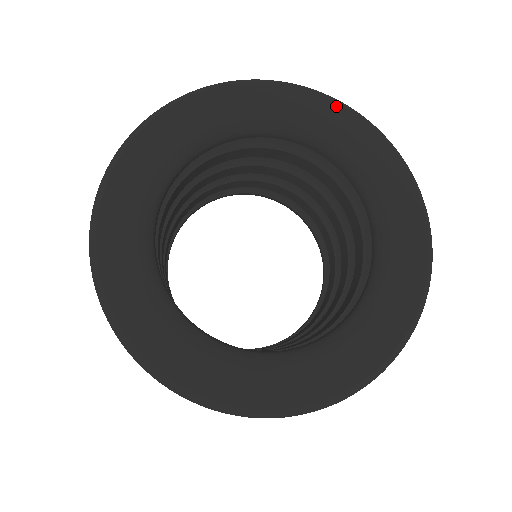
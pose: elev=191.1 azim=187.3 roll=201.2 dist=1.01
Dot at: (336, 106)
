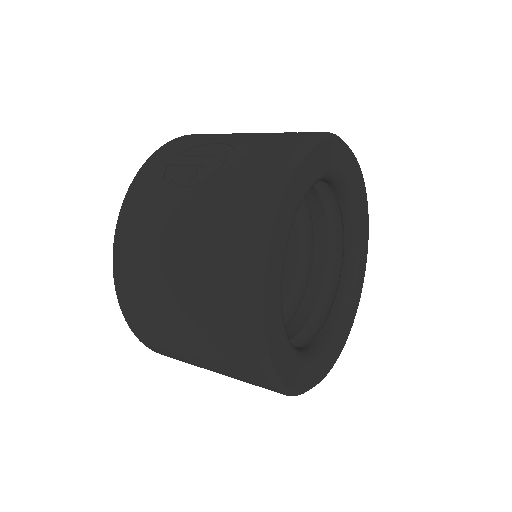
Dot at: (301, 166)
